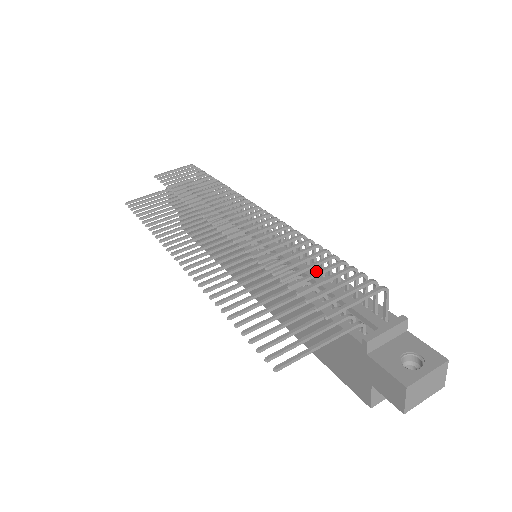
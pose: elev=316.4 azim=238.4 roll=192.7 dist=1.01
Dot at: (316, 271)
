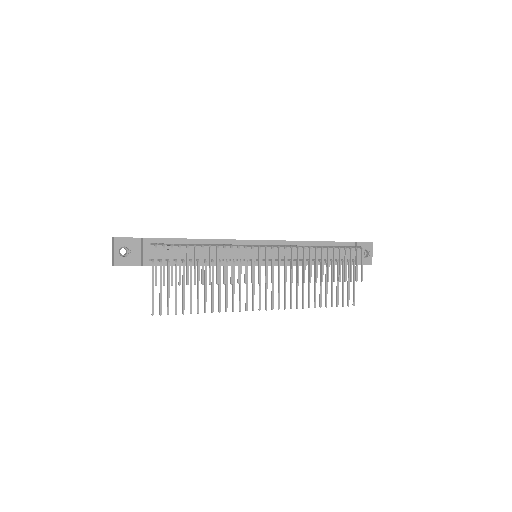
Dot at: (340, 265)
